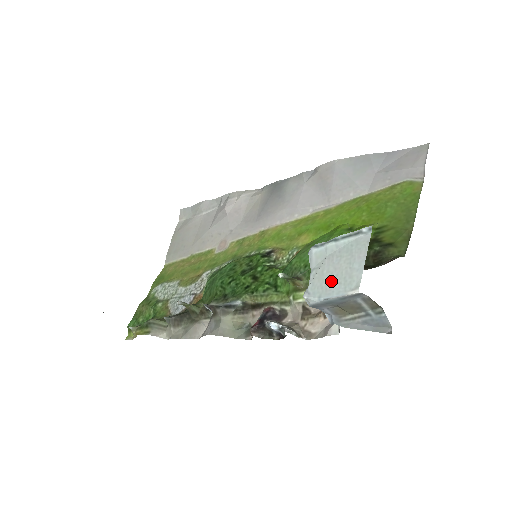
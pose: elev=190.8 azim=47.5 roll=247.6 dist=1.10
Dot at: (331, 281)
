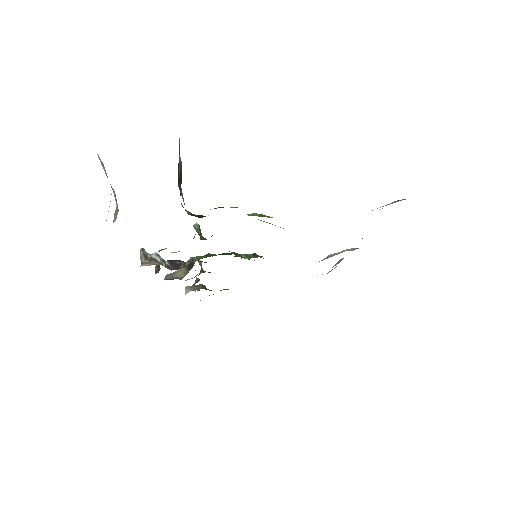
Dot at: occluded
